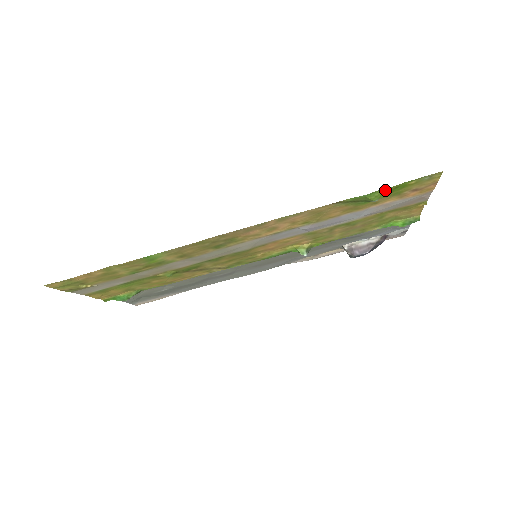
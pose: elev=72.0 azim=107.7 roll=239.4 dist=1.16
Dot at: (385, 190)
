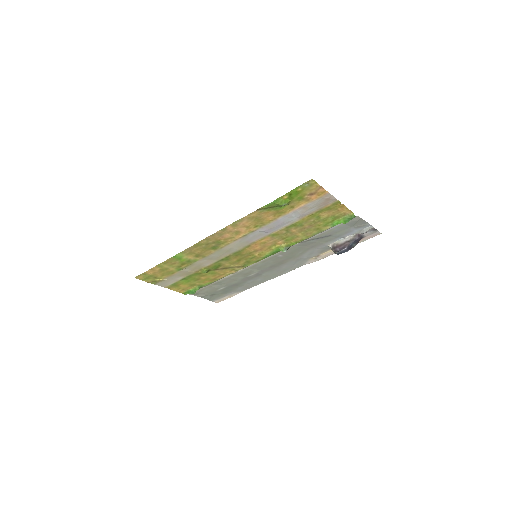
Dot at: (284, 197)
